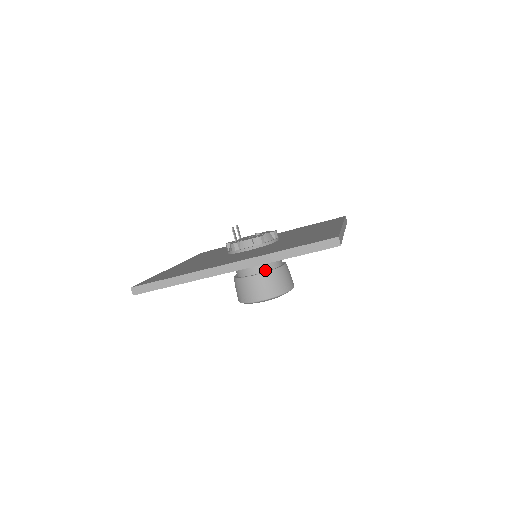
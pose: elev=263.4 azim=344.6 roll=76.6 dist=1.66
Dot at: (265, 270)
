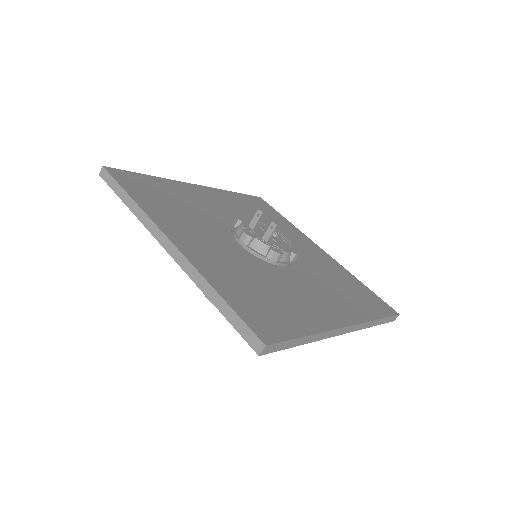
Dot at: occluded
